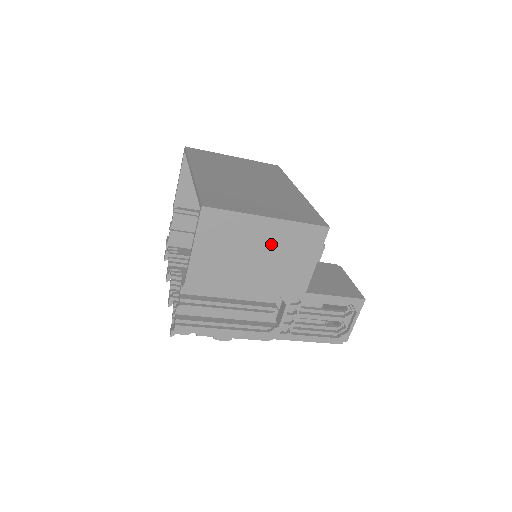
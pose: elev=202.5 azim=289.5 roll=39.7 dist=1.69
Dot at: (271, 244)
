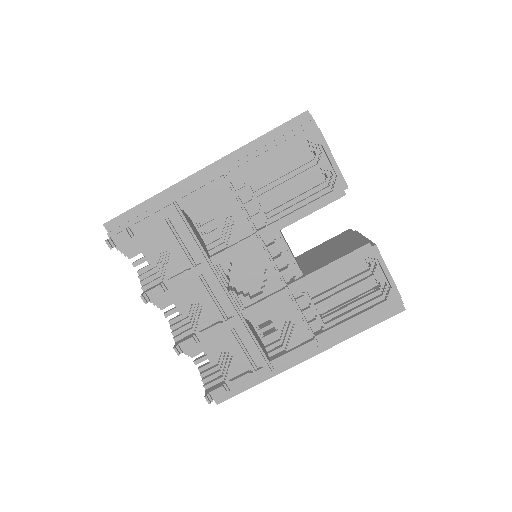
Dot at: occluded
